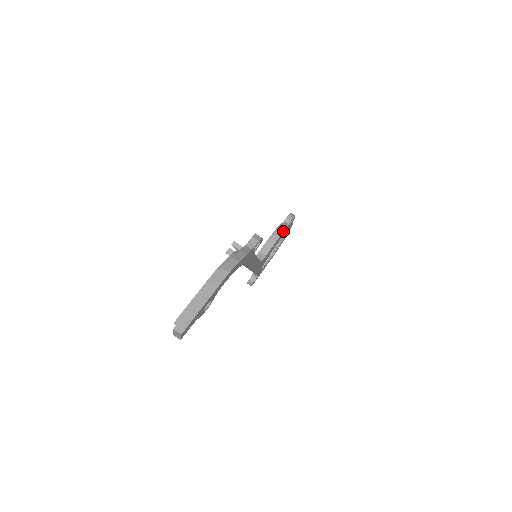
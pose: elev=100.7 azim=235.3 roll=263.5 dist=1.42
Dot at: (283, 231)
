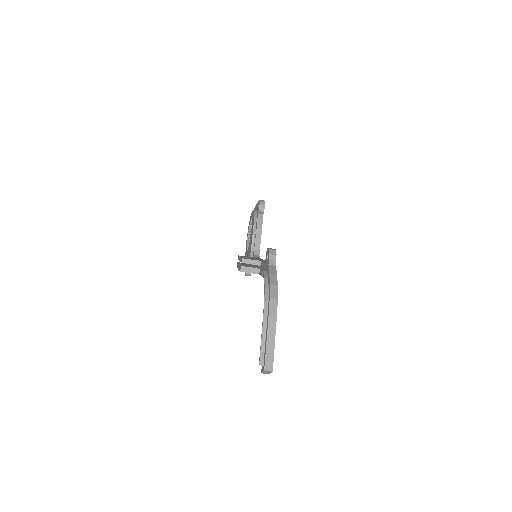
Dot at: (262, 220)
